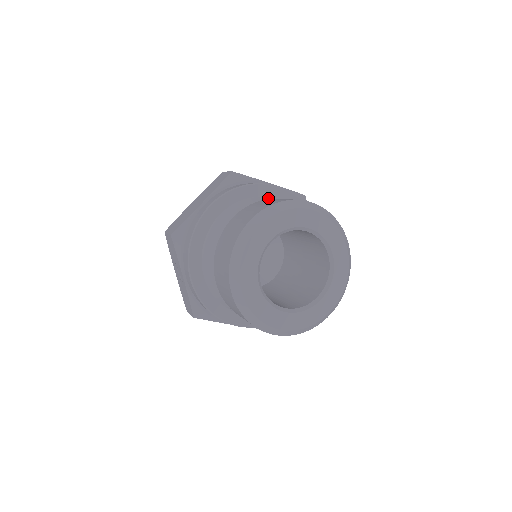
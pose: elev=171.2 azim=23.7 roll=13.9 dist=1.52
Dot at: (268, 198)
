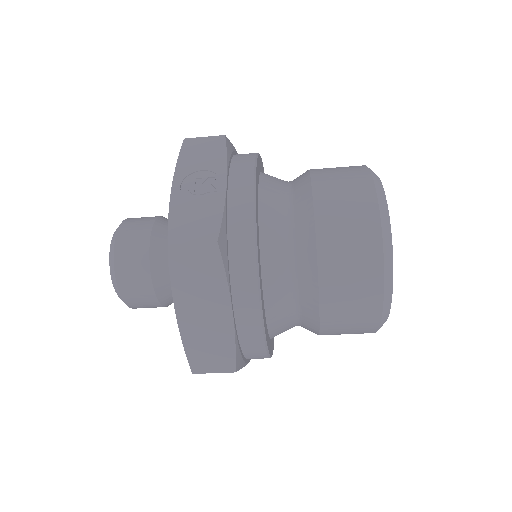
Dot at: occluded
